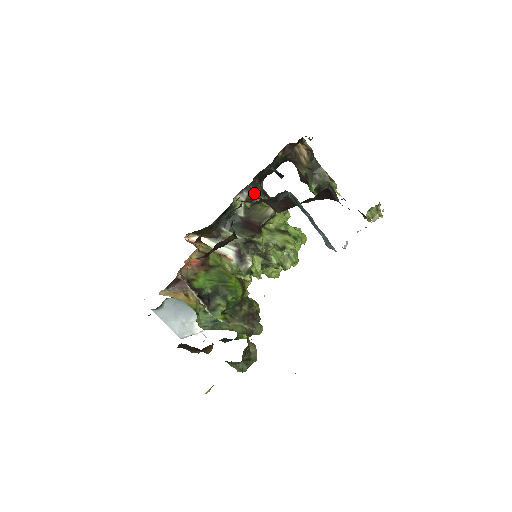
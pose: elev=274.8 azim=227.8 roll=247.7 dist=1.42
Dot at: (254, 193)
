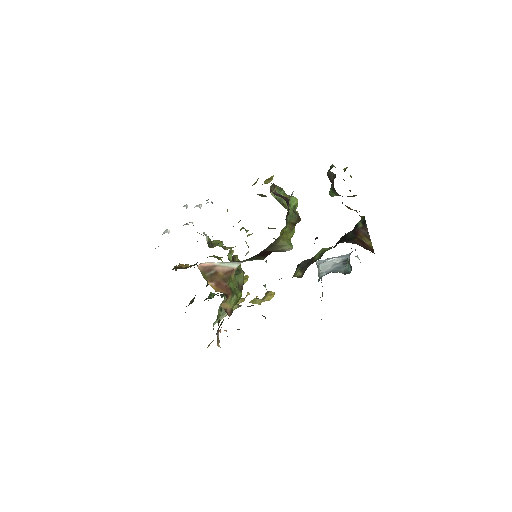
Dot at: occluded
